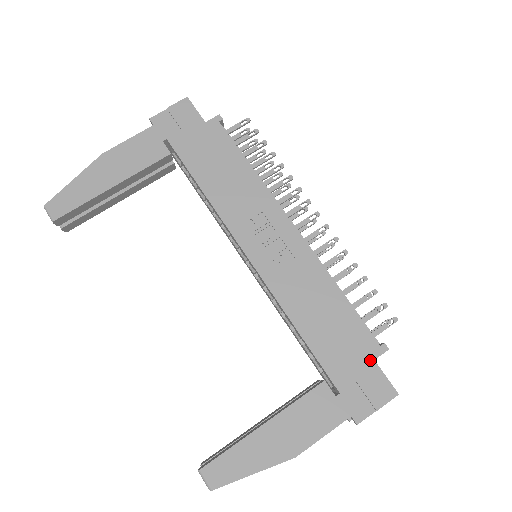
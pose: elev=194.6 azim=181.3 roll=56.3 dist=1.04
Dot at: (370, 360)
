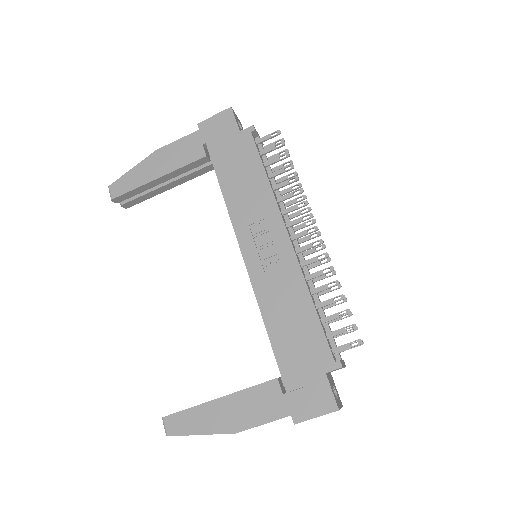
Dot at: (322, 372)
